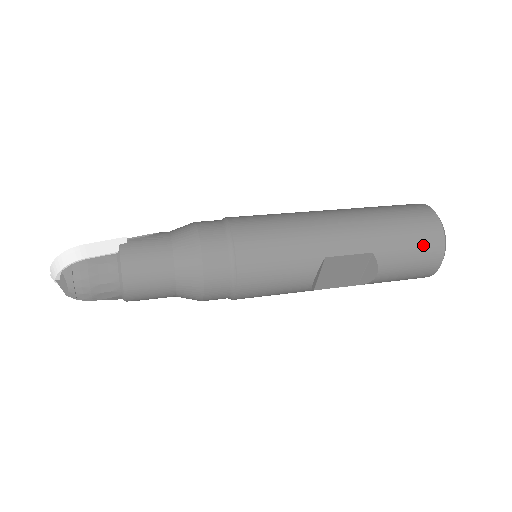
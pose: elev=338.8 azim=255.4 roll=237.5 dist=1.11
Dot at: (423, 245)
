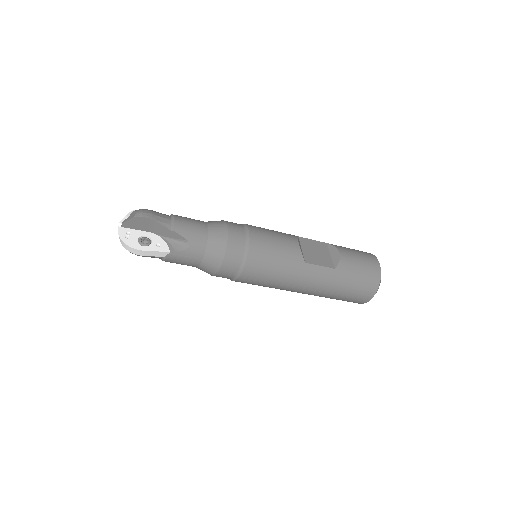
Dot at: occluded
